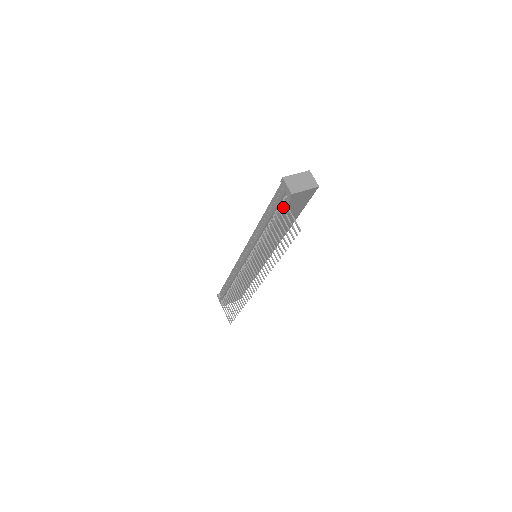
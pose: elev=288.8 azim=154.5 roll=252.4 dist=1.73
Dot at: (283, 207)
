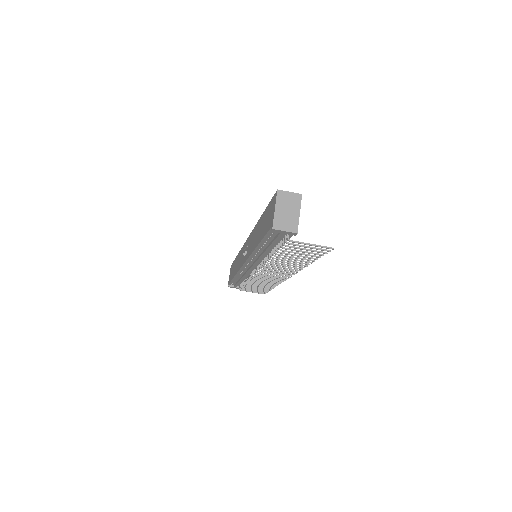
Dot at: (286, 239)
